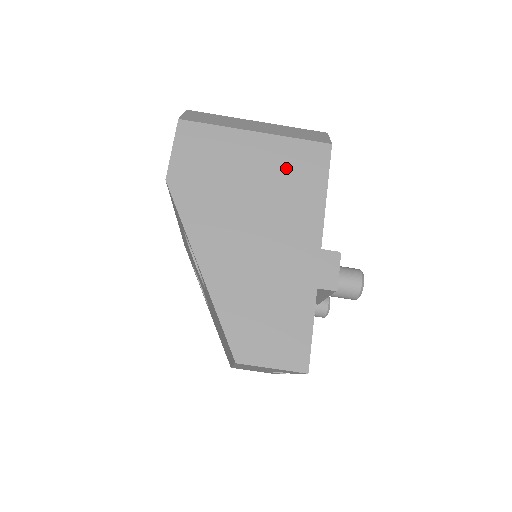
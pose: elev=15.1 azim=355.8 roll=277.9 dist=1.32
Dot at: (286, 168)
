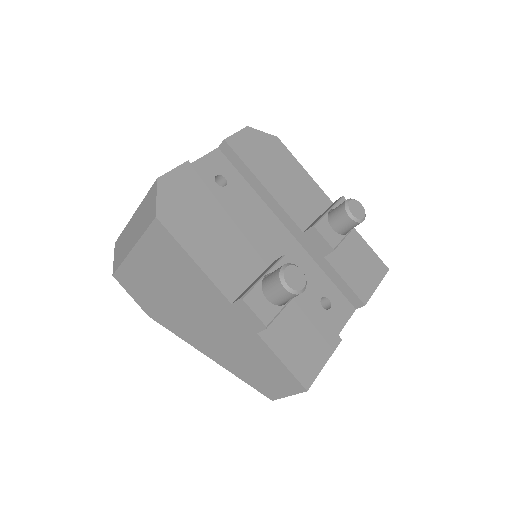
Dot at: (164, 261)
